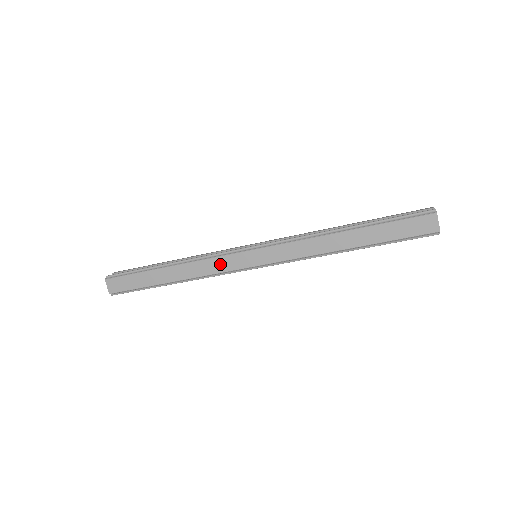
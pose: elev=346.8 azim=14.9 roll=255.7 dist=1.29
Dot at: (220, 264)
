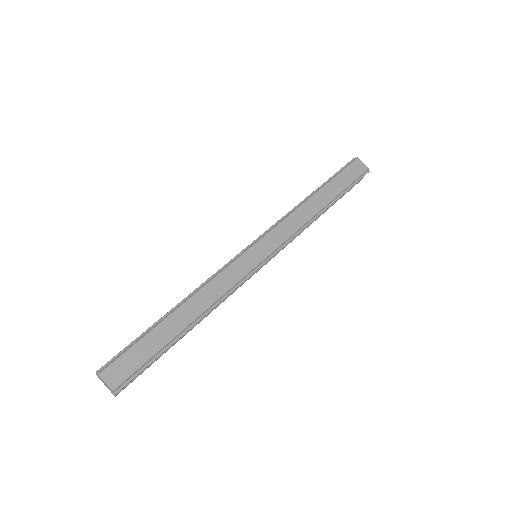
Dot at: (232, 274)
